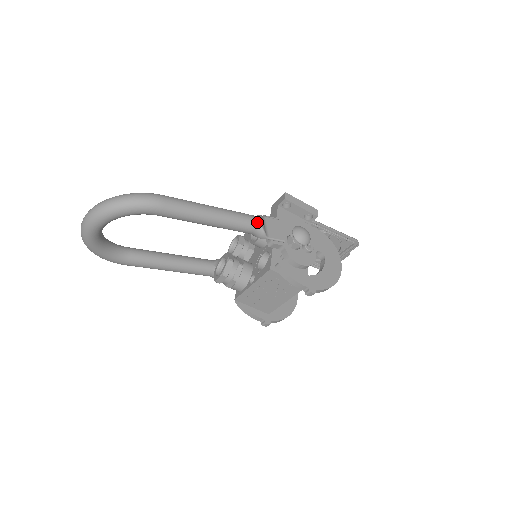
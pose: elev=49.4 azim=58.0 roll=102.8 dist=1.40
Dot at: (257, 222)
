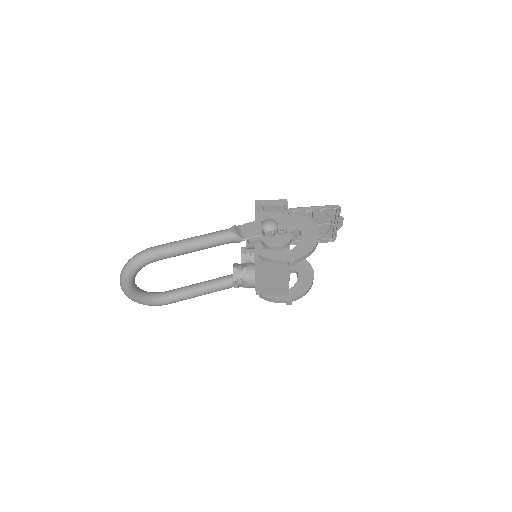
Dot at: (230, 232)
